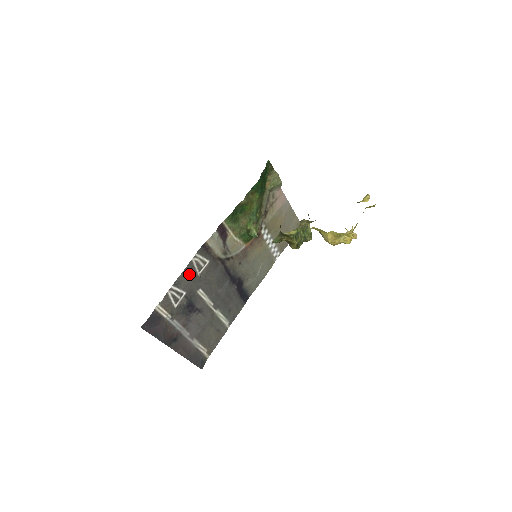
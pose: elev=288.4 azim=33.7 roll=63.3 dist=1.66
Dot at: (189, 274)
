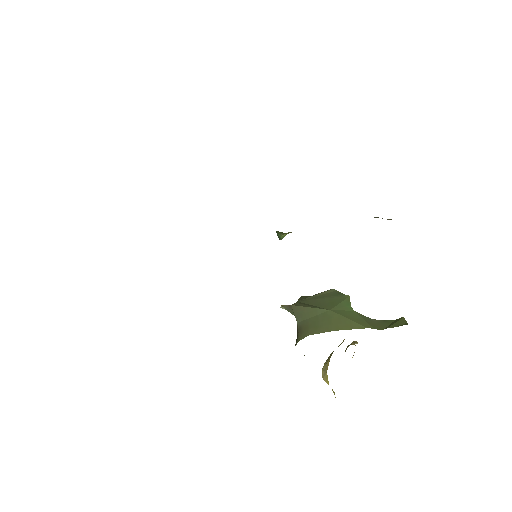
Dot at: occluded
